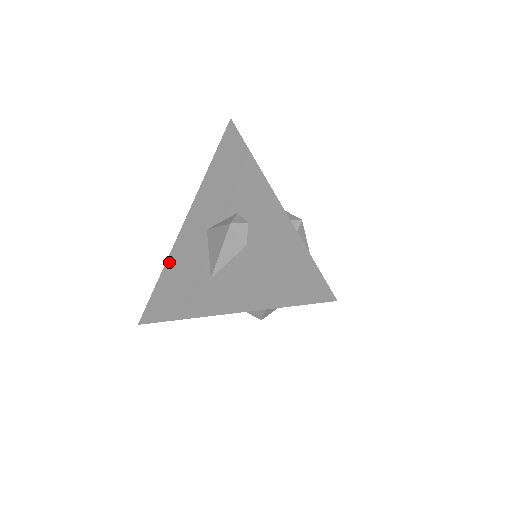
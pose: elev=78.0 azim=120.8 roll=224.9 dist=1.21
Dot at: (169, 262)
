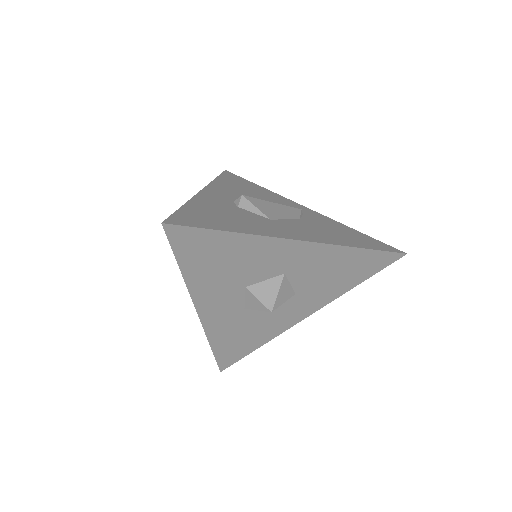
Dot at: occluded
